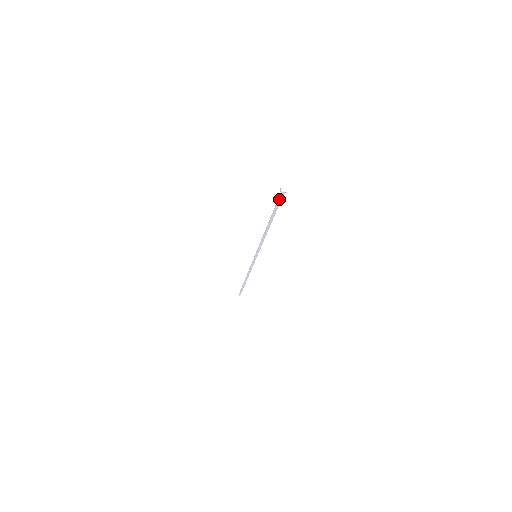
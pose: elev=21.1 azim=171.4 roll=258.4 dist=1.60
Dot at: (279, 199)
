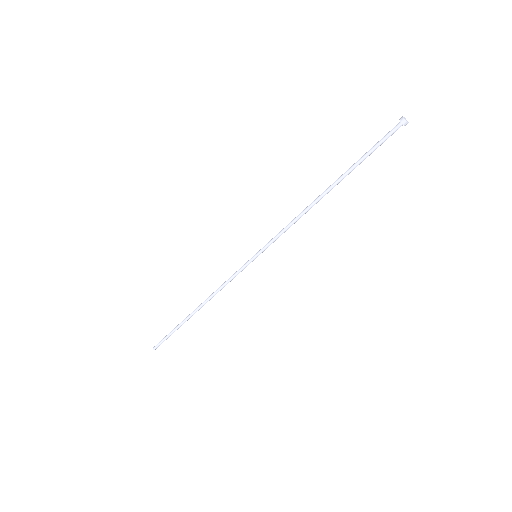
Dot at: (387, 138)
